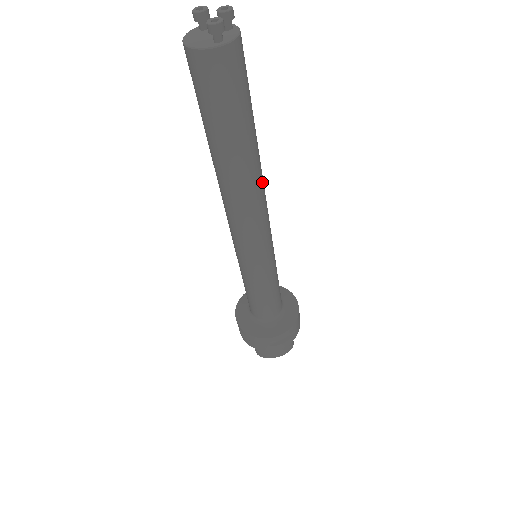
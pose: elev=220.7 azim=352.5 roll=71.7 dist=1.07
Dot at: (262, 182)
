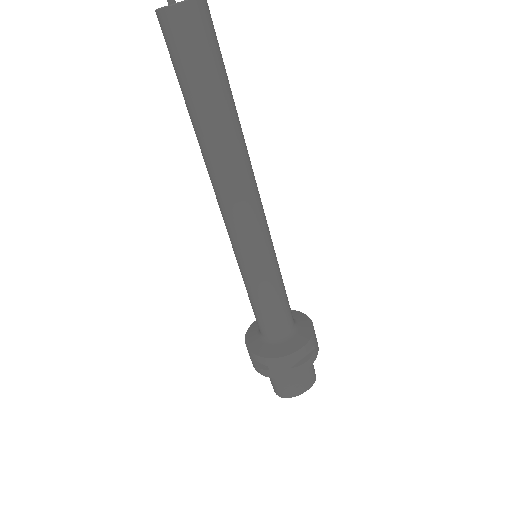
Dot at: (248, 156)
